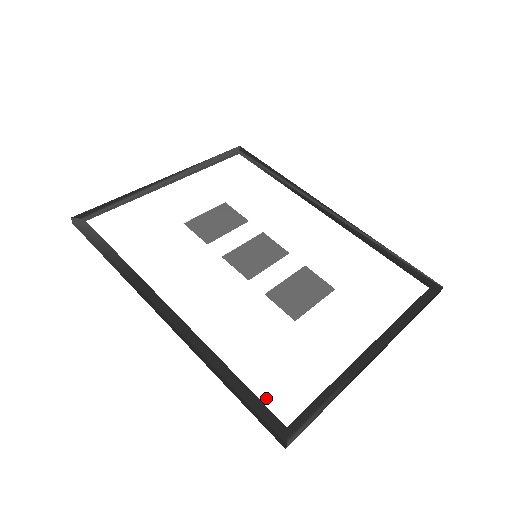
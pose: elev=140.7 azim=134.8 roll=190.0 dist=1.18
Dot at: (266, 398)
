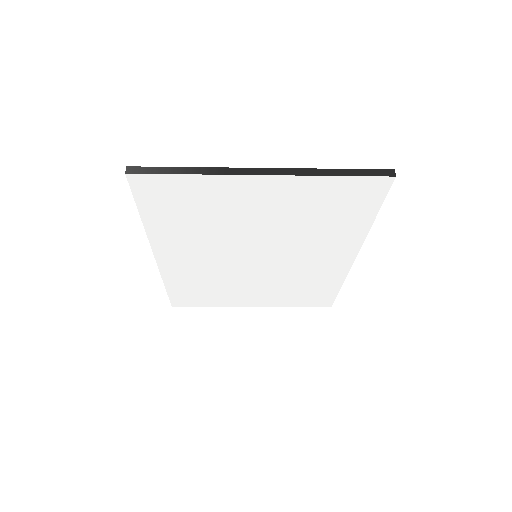
Dot at: (151, 195)
